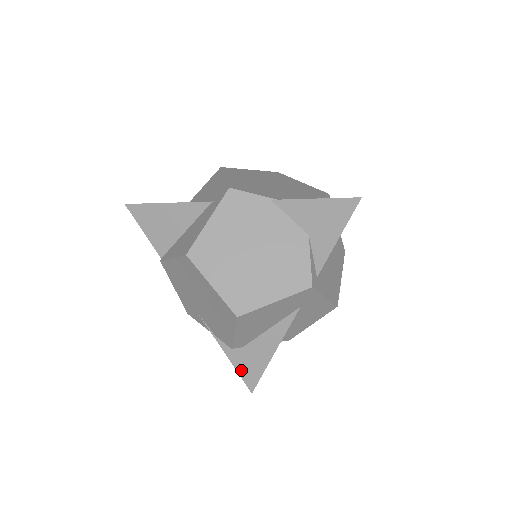
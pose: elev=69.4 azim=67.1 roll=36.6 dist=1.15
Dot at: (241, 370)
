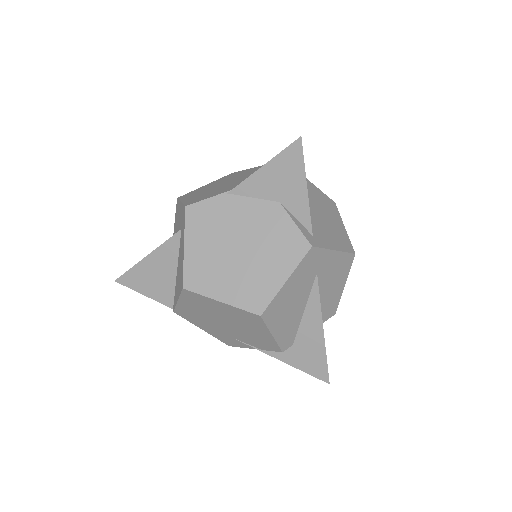
Dot at: (305, 368)
